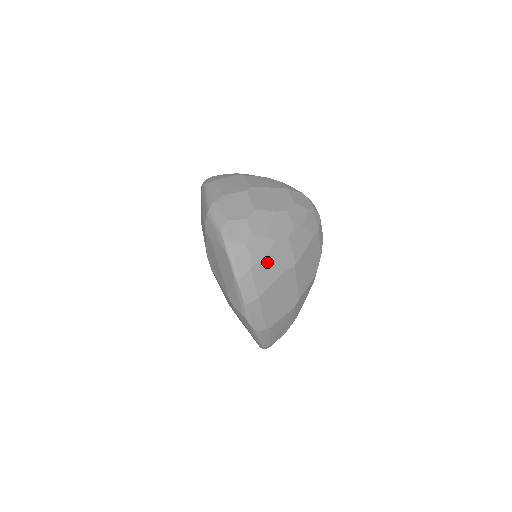
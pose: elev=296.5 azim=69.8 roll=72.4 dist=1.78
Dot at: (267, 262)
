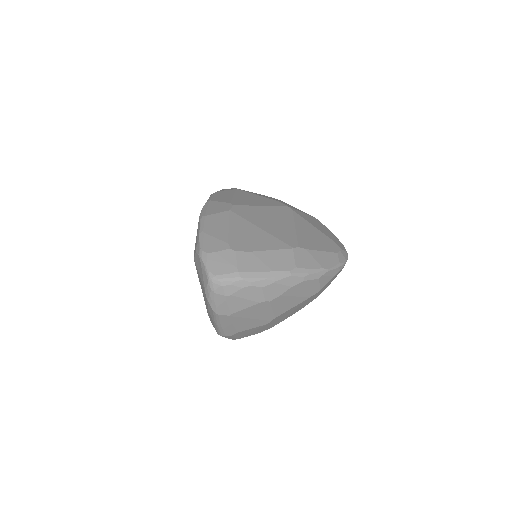
Dot at: occluded
